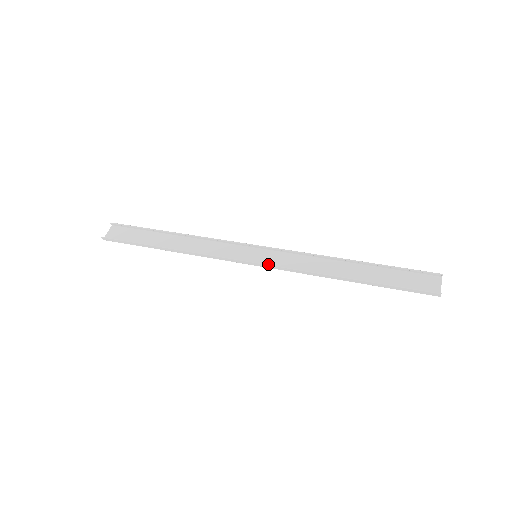
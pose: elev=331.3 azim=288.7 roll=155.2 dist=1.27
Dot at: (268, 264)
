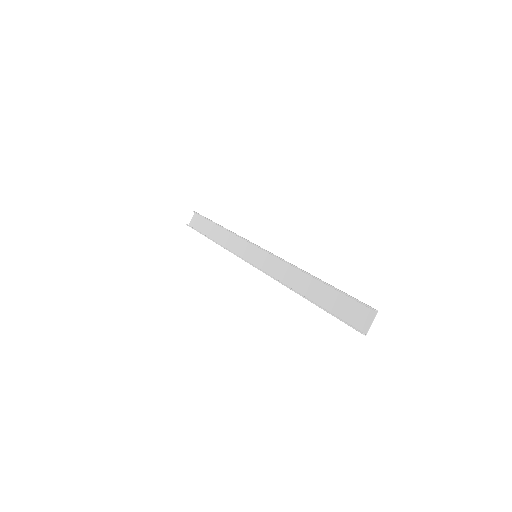
Dot at: (257, 268)
